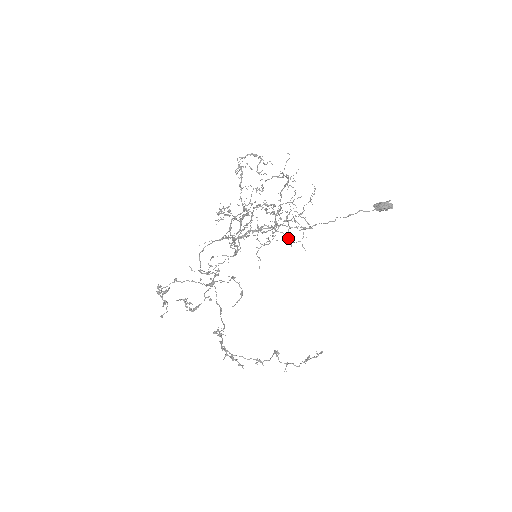
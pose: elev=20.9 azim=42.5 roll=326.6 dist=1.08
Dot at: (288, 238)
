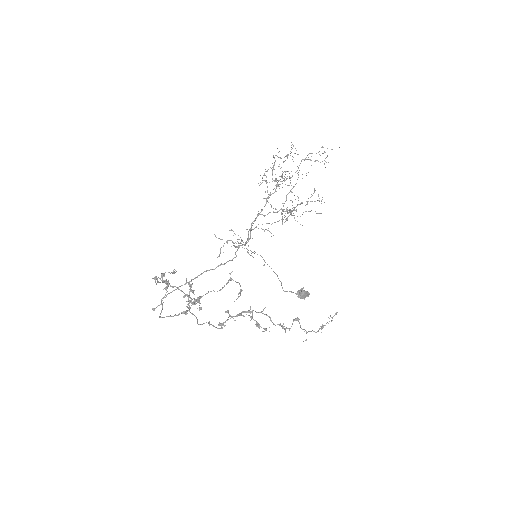
Dot at: occluded
